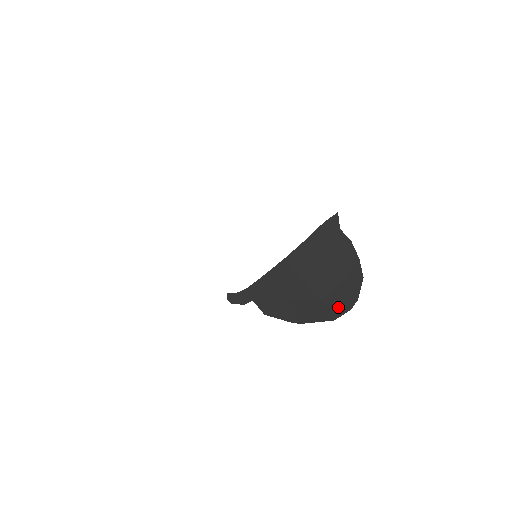
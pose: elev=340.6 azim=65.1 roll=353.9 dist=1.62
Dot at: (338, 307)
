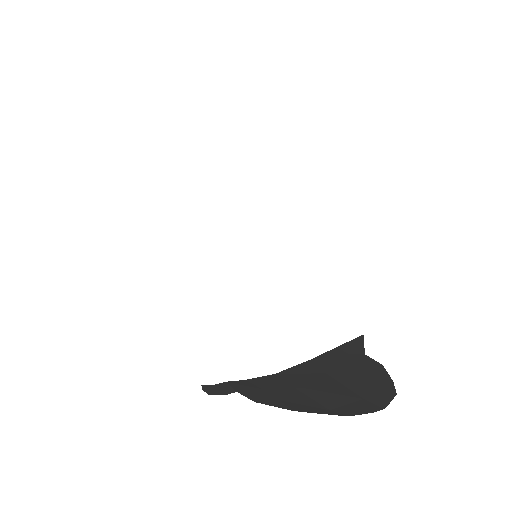
Dot at: (355, 412)
